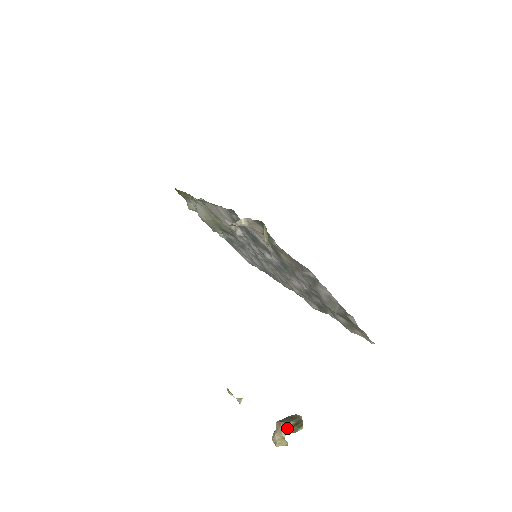
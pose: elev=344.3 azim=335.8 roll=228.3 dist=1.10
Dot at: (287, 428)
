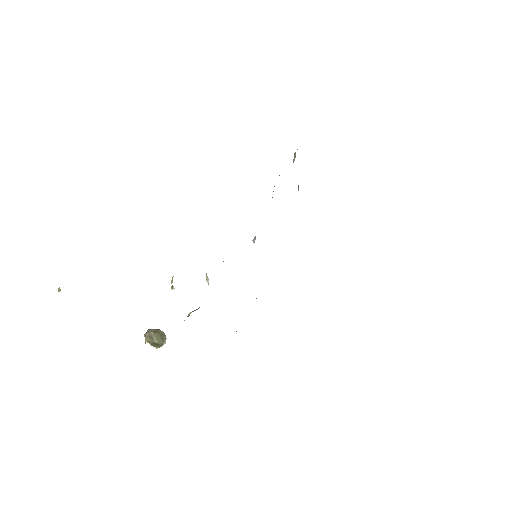
Dot at: (150, 341)
